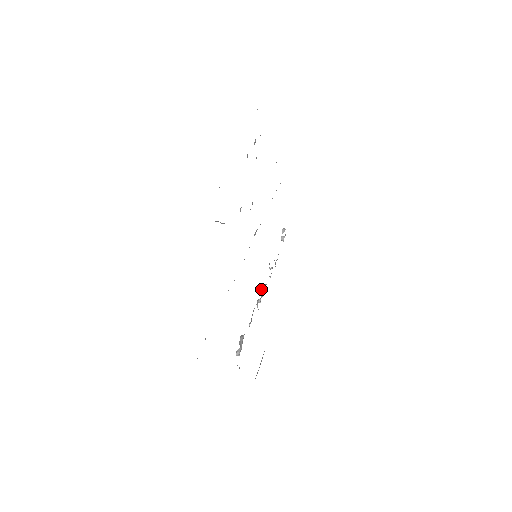
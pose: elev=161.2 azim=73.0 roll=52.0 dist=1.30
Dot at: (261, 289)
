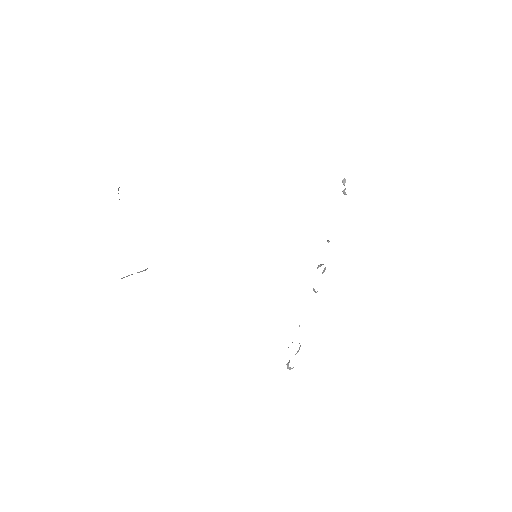
Dot at: occluded
